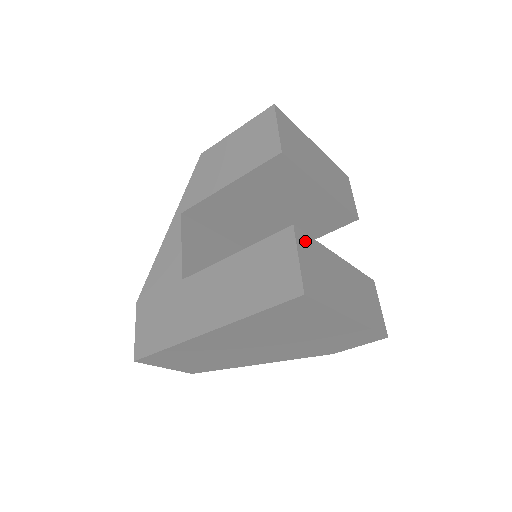
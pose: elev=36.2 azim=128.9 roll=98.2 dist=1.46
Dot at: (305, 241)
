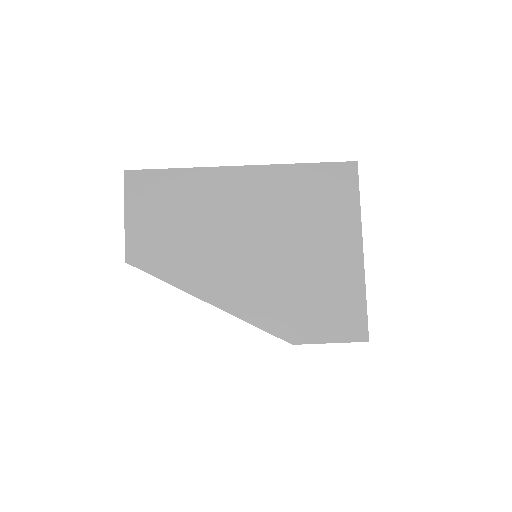
Dot at: occluded
